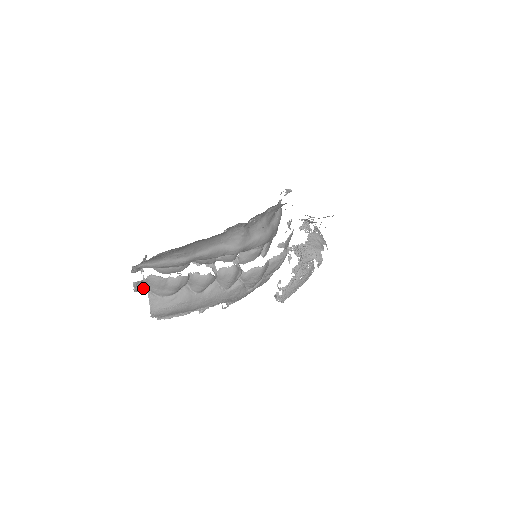
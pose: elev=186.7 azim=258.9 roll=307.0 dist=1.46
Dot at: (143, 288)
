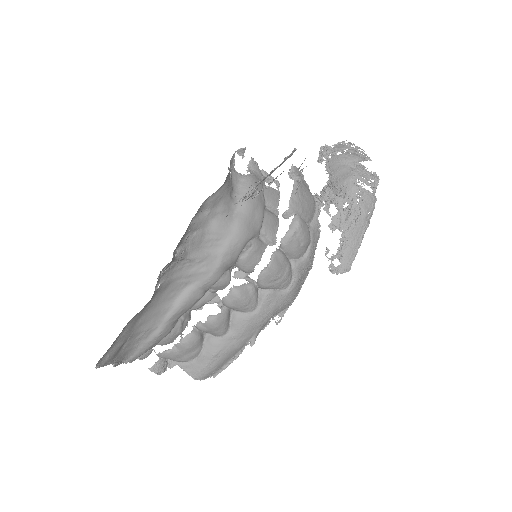
Dot at: (170, 363)
